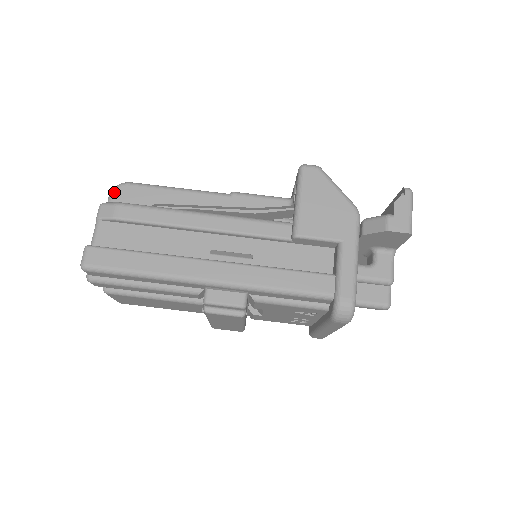
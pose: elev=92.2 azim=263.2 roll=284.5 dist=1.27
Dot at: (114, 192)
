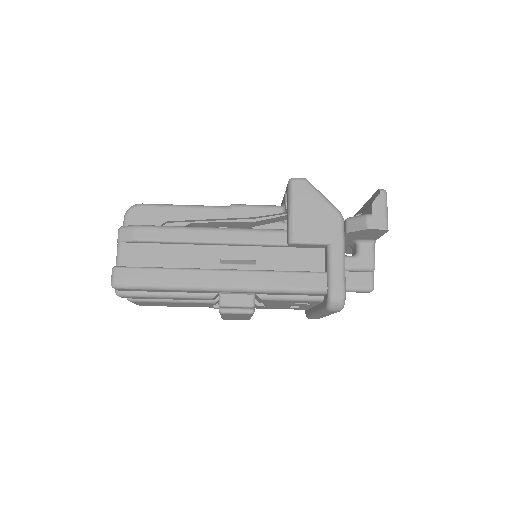
Dot at: (128, 214)
